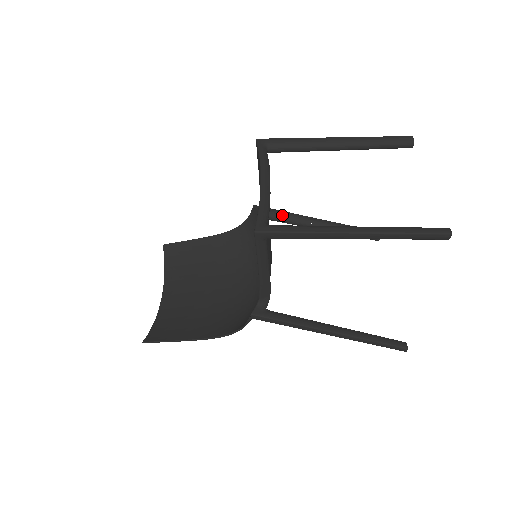
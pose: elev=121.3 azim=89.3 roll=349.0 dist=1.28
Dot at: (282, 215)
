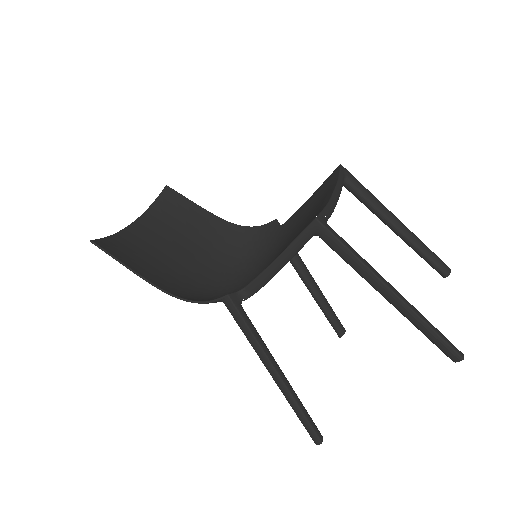
Dot at: occluded
